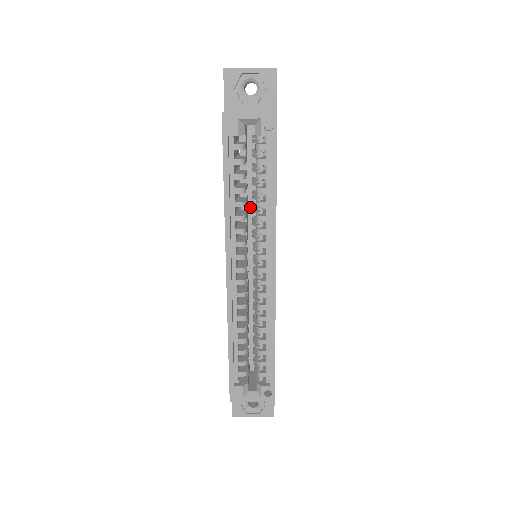
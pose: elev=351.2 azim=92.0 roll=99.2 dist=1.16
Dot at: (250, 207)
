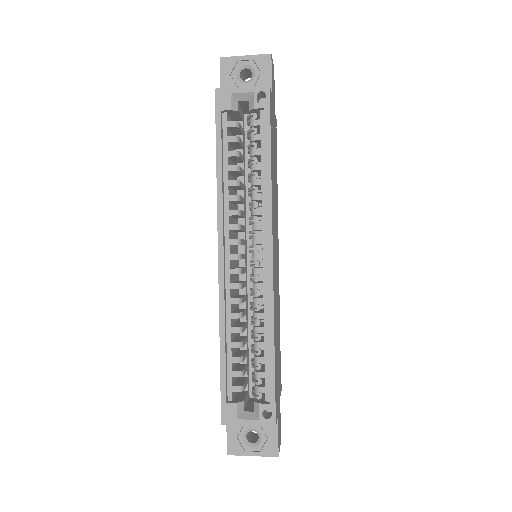
Dot at: (248, 199)
